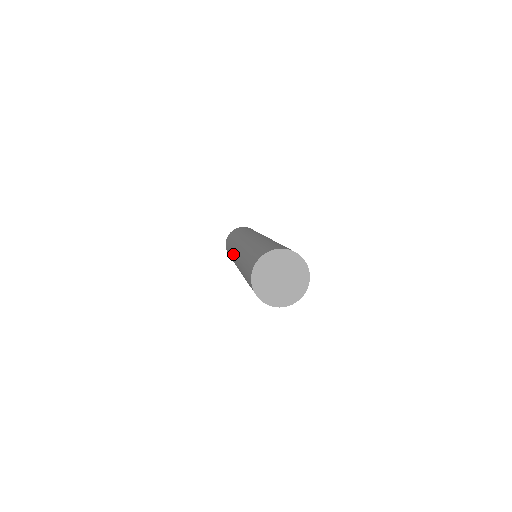
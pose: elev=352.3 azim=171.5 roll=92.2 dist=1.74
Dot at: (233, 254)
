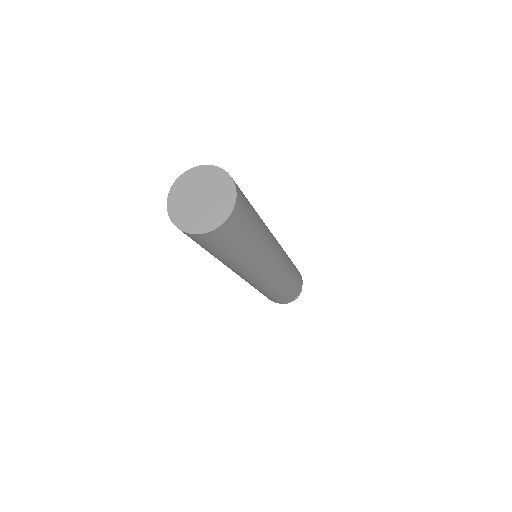
Dot at: occluded
